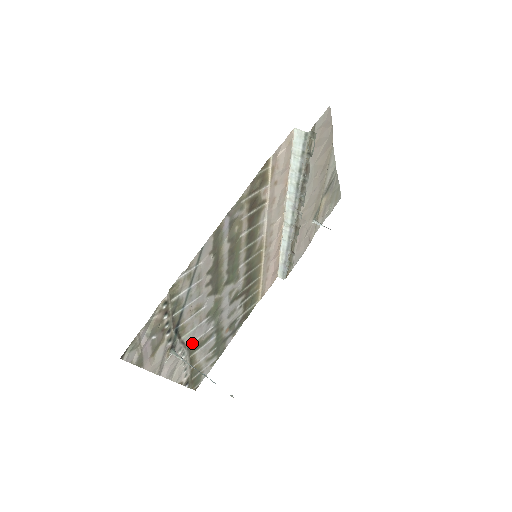
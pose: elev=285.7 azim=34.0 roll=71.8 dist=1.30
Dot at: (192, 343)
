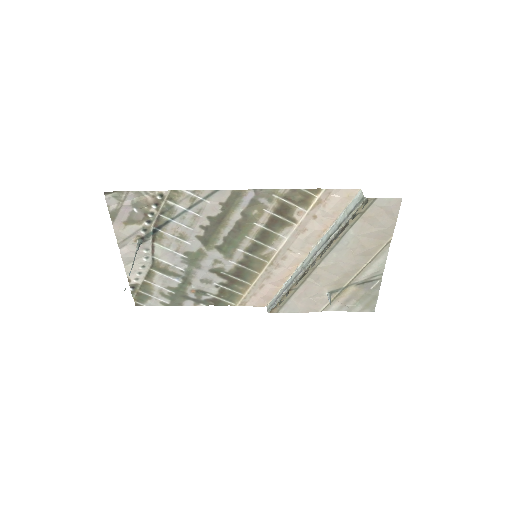
Dot at: (160, 260)
